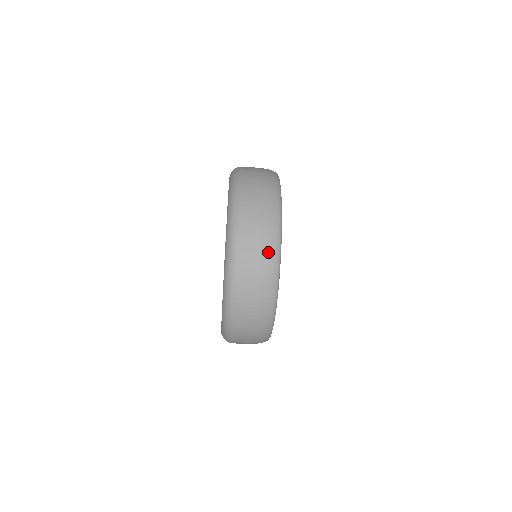
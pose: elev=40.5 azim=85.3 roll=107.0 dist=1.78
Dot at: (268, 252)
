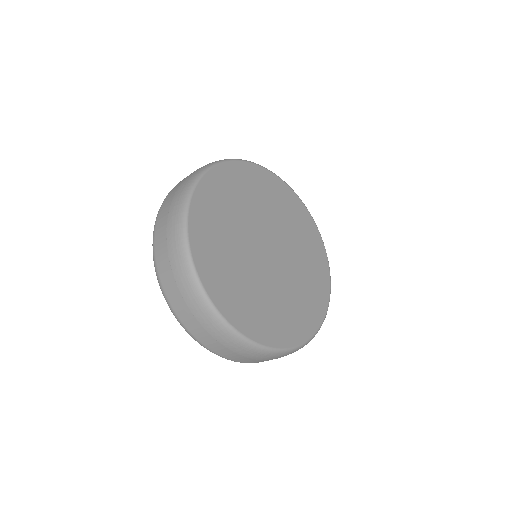
Dot at: (181, 277)
